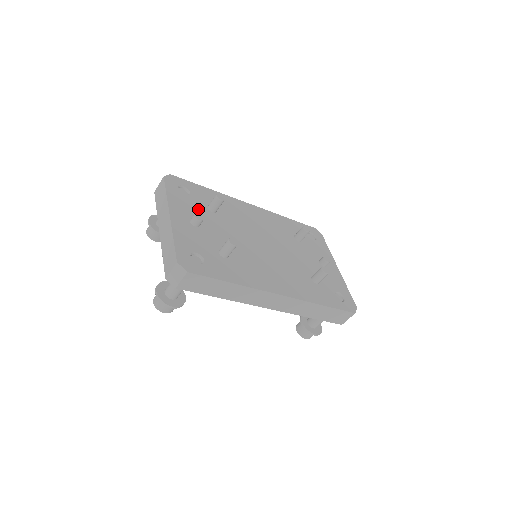
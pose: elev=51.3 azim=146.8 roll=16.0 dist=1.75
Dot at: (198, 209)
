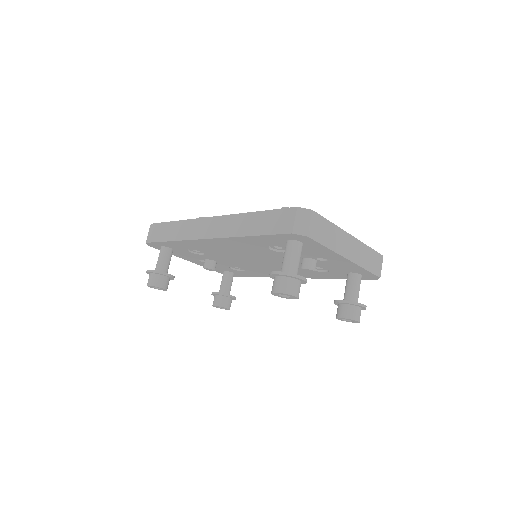
Dot at: occluded
